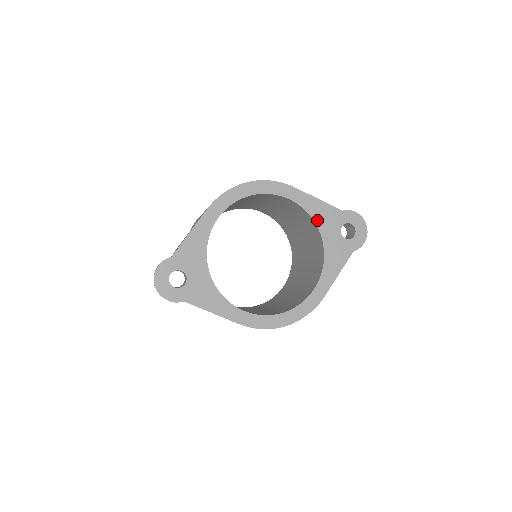
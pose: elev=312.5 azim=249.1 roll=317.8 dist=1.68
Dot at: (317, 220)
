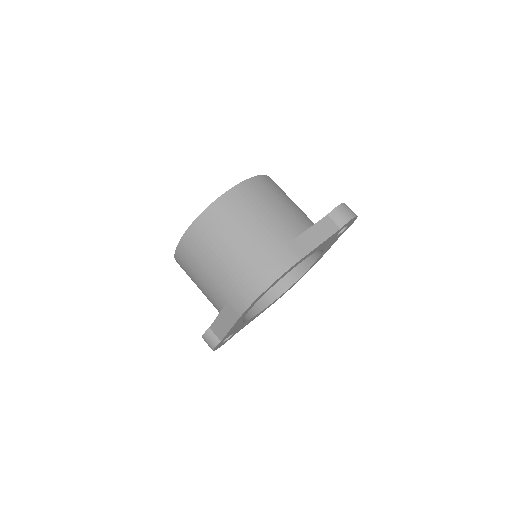
Dot at: occluded
